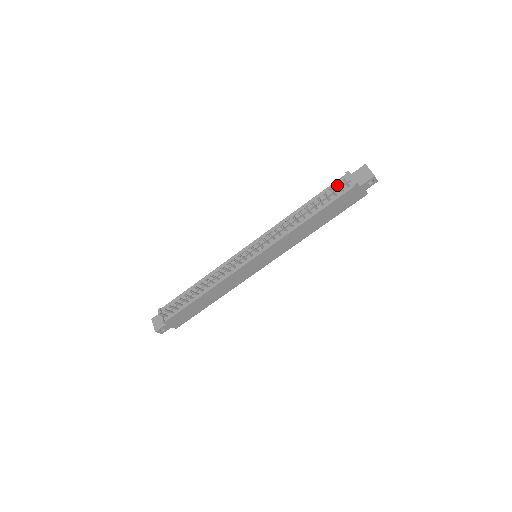
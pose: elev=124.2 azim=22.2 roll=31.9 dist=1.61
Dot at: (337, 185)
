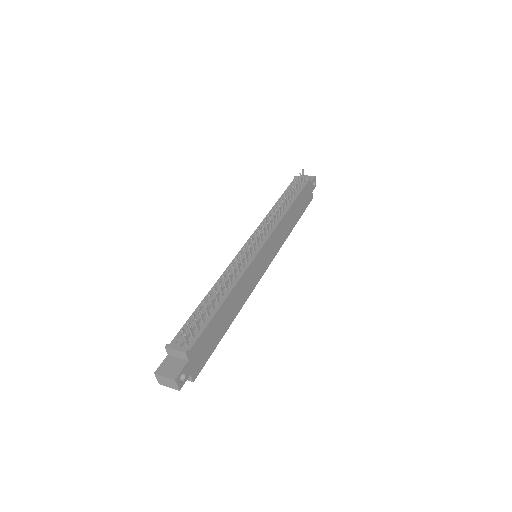
Dot at: (300, 174)
